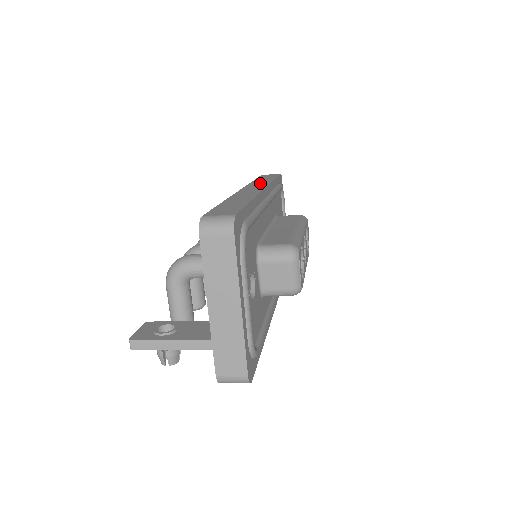
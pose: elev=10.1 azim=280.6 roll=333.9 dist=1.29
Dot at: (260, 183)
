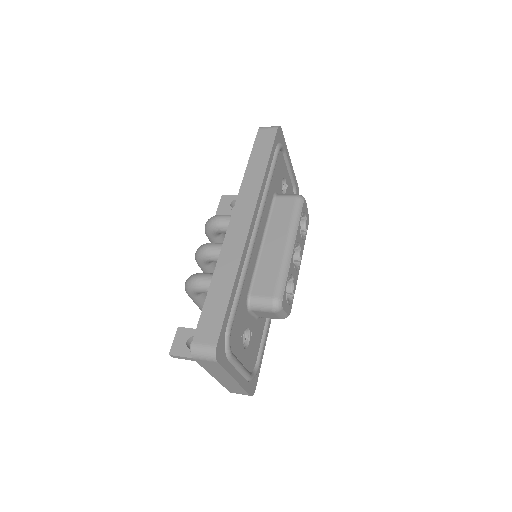
Dot at: (250, 190)
